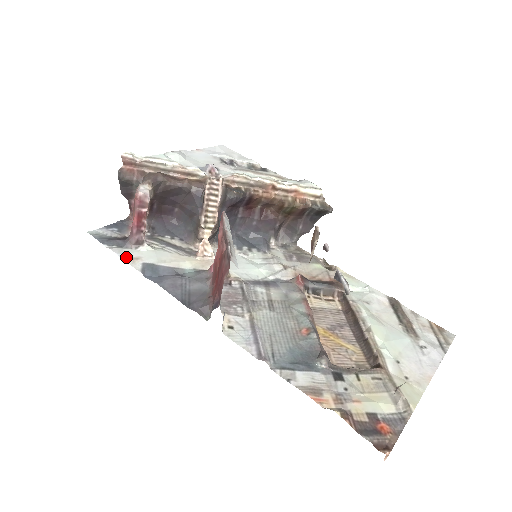
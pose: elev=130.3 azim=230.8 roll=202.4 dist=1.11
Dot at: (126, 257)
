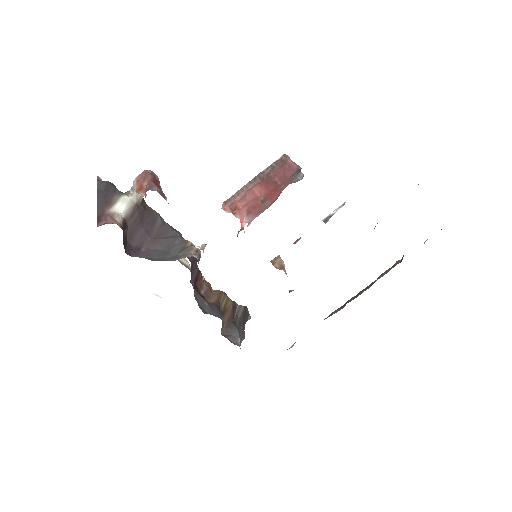
Dot at: occluded
